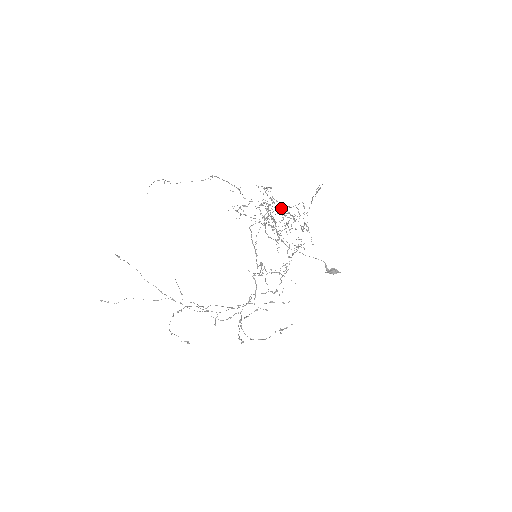
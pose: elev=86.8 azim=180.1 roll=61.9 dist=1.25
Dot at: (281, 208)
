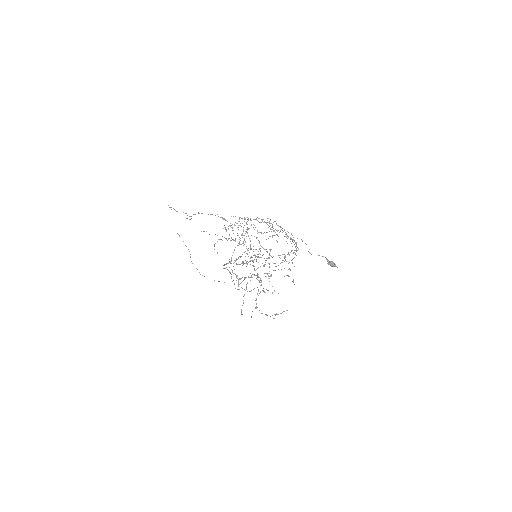
Dot at: (230, 263)
